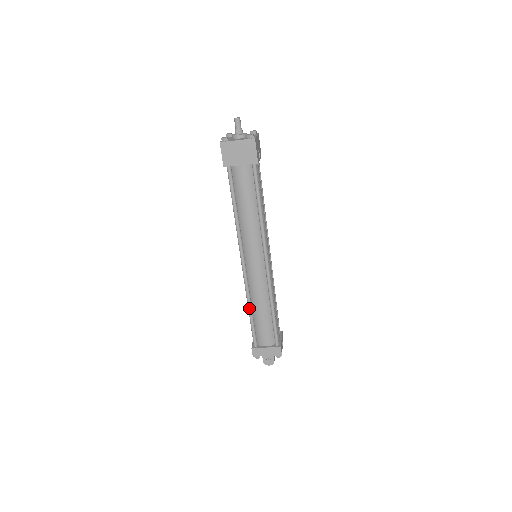
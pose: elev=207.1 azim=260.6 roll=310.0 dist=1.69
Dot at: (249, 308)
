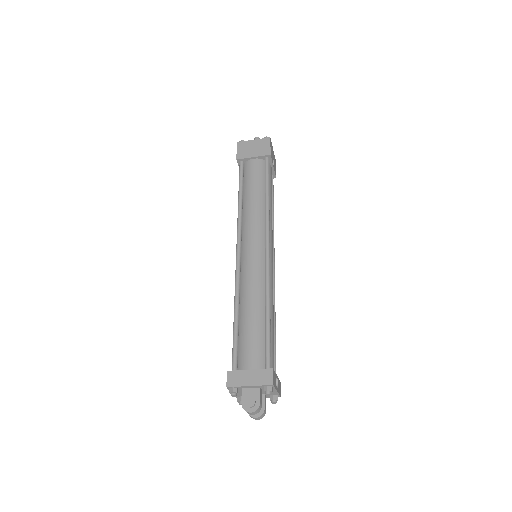
Dot at: (235, 308)
